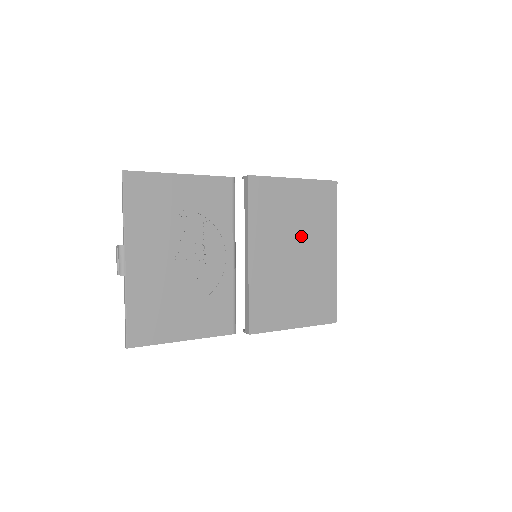
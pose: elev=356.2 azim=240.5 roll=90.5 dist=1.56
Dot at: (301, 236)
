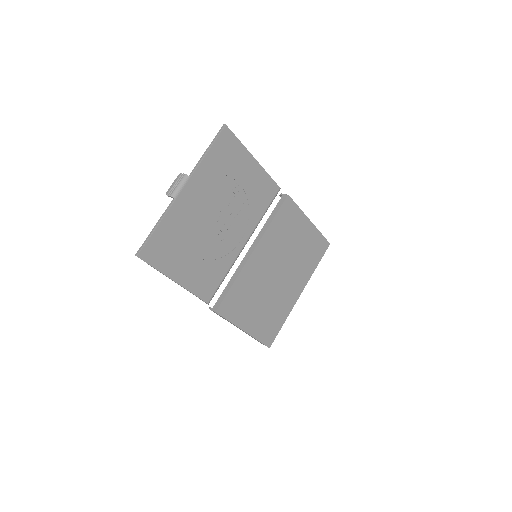
Dot at: (289, 264)
